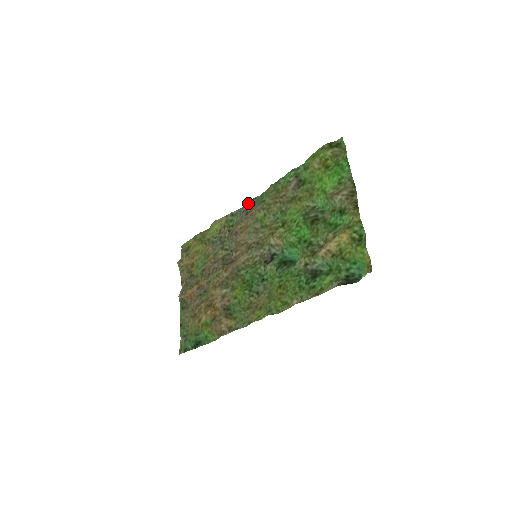
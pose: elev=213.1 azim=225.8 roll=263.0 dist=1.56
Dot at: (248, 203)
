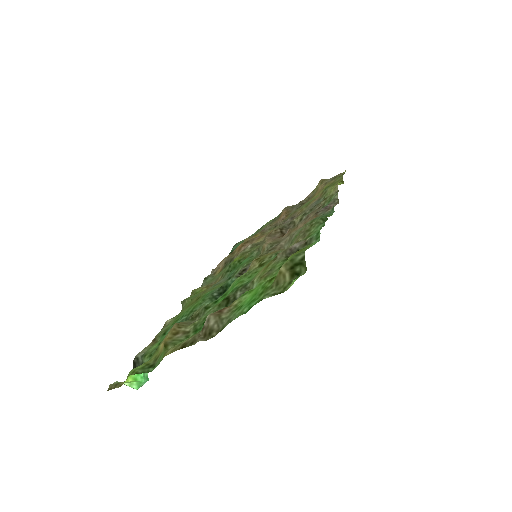
Dot at: (335, 205)
